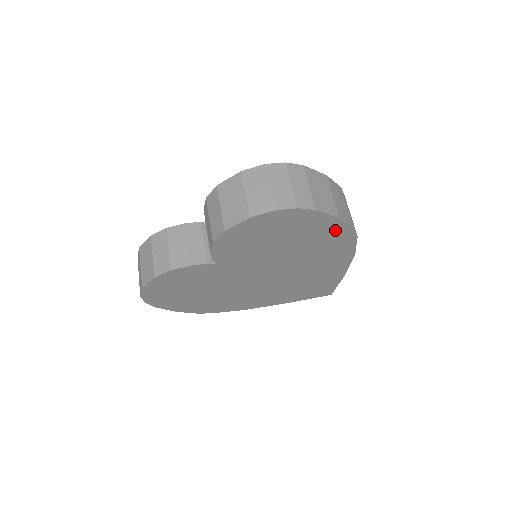
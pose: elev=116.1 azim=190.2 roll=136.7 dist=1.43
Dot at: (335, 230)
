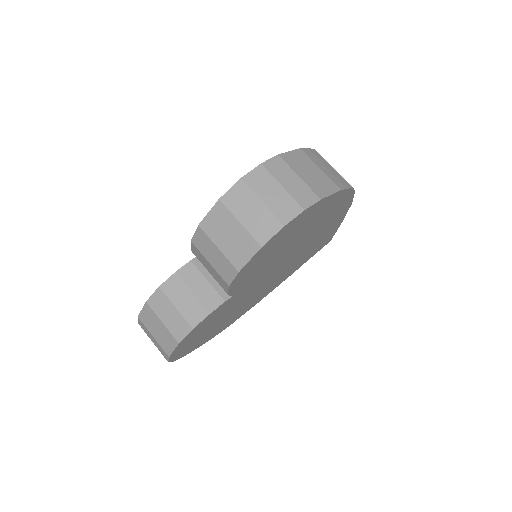
Dot at: (336, 200)
